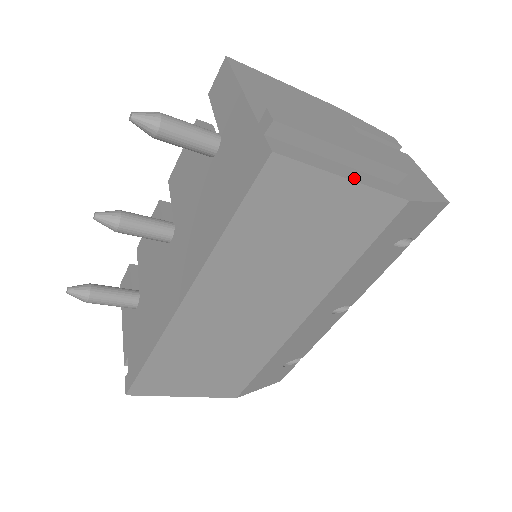
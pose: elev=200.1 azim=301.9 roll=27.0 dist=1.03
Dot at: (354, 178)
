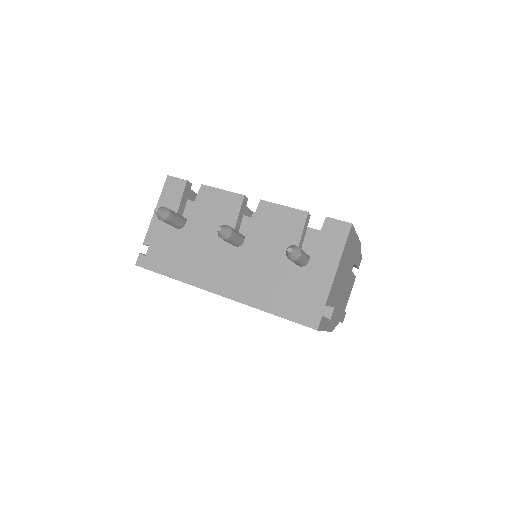
Dot at: (327, 328)
